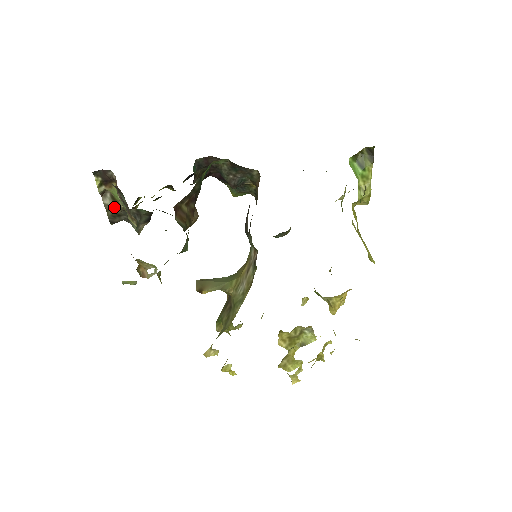
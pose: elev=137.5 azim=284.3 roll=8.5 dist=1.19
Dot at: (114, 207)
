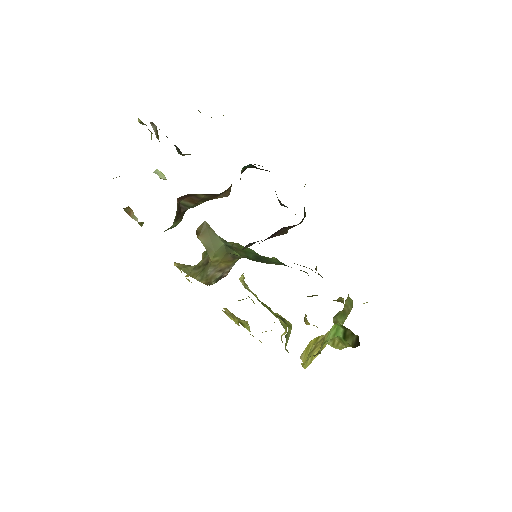
Dot at: (156, 137)
